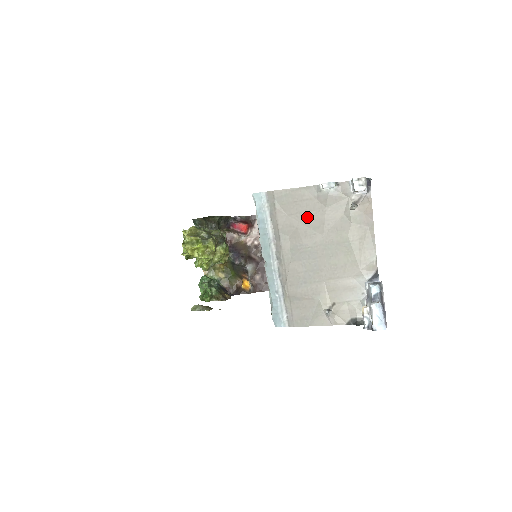
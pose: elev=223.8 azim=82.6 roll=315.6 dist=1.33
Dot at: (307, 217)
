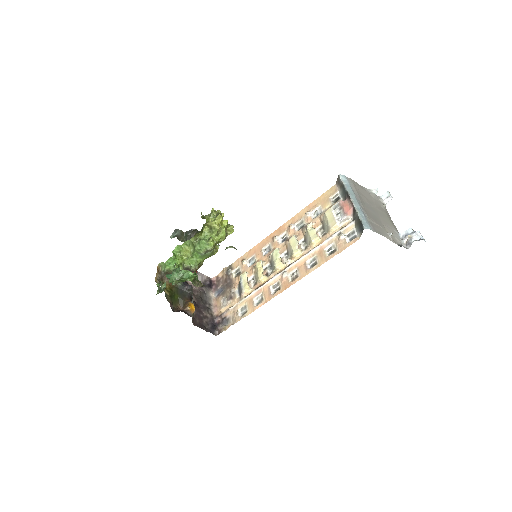
Dot at: (368, 196)
